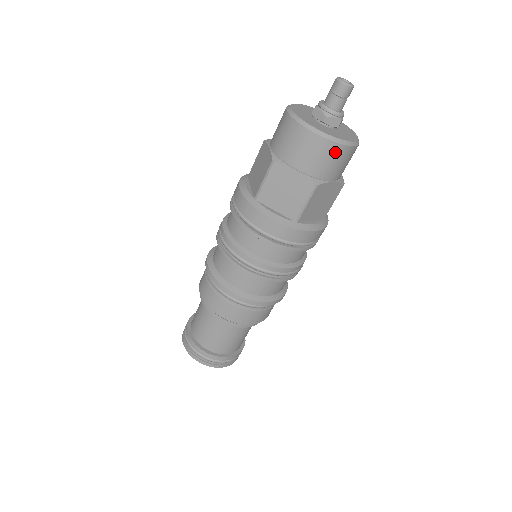
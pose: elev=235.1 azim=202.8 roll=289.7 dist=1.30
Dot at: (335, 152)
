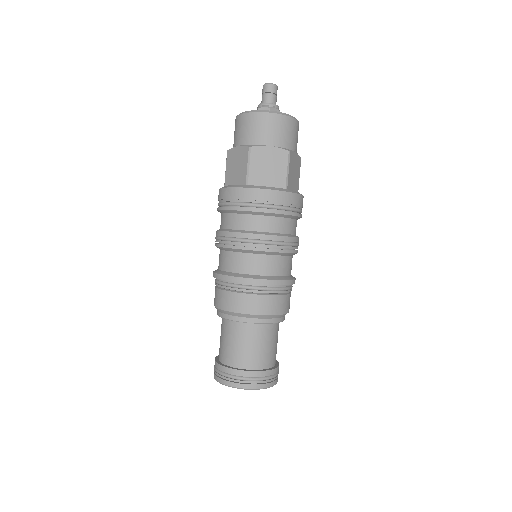
Dot at: (259, 120)
